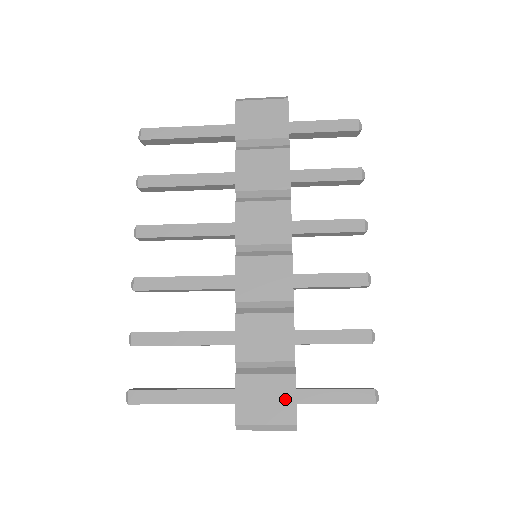
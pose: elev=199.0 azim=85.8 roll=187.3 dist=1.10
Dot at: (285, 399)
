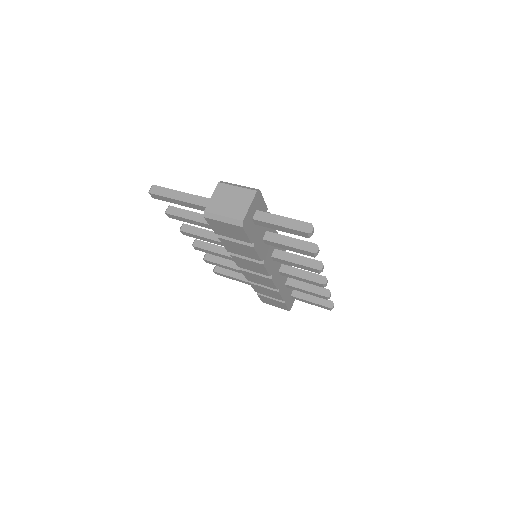
Dot at: (282, 306)
